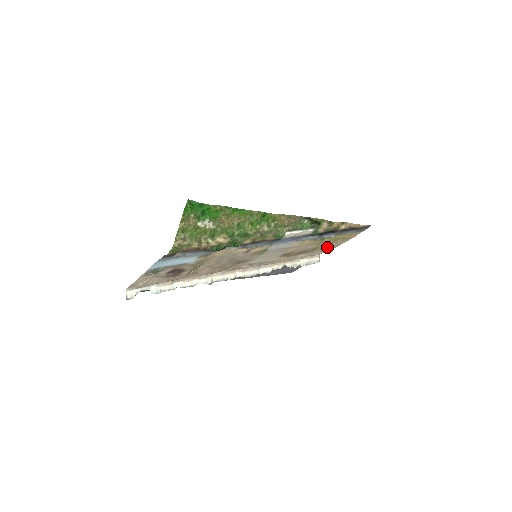
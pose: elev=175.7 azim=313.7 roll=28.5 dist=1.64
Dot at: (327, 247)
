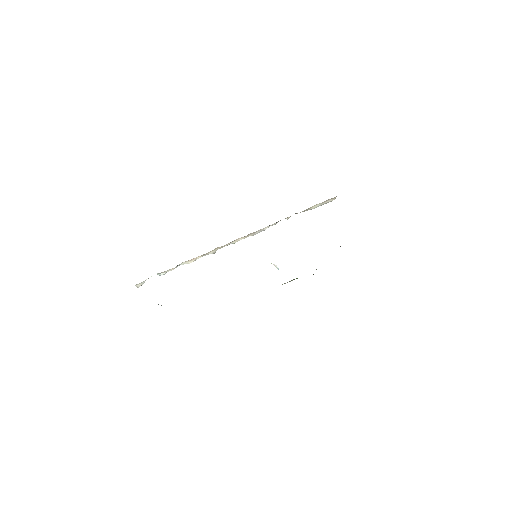
Dot at: occluded
